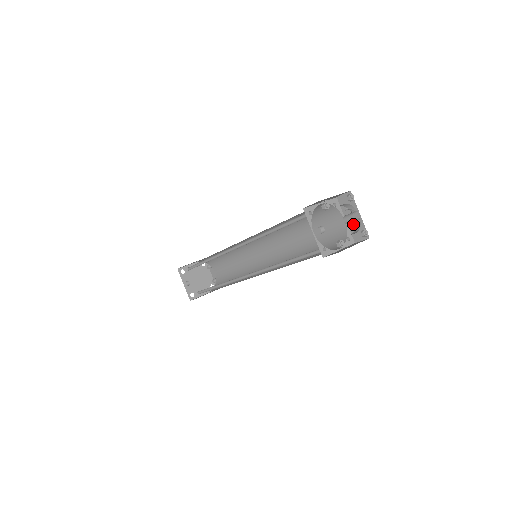
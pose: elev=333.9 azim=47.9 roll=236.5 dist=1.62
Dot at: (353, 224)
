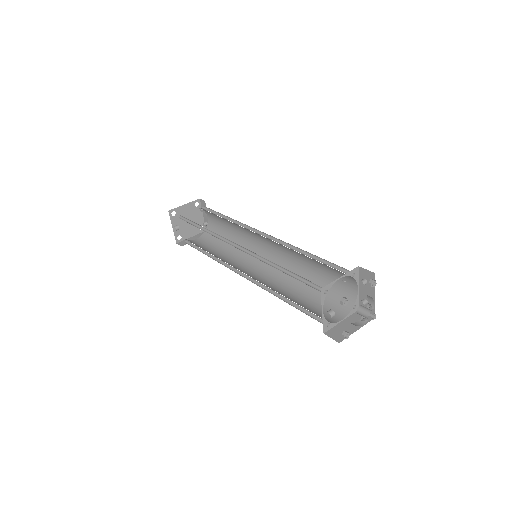
Dot at: (365, 297)
